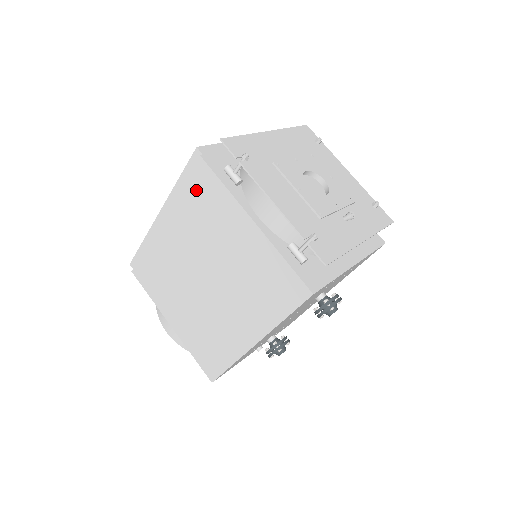
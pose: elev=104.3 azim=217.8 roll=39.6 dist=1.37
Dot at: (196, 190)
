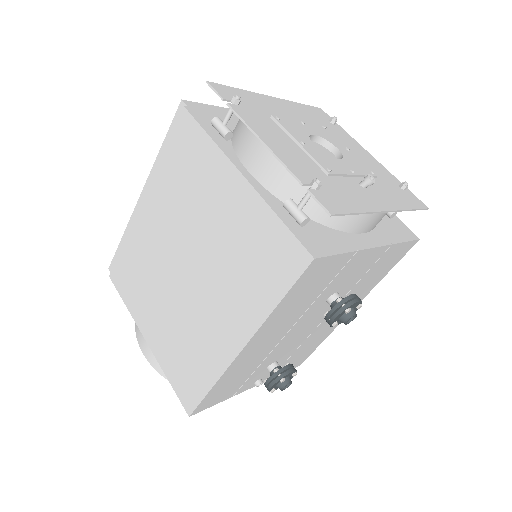
Dot at: (178, 151)
